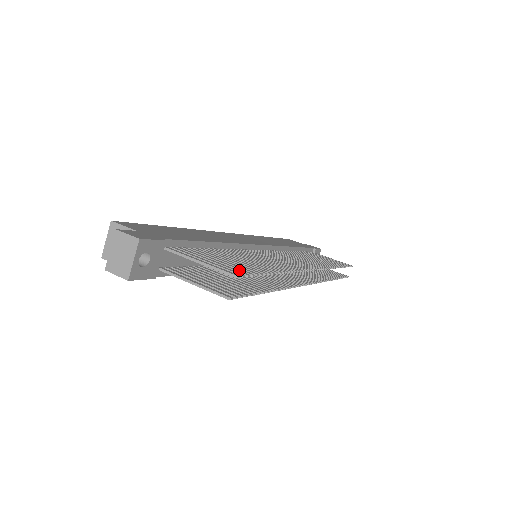
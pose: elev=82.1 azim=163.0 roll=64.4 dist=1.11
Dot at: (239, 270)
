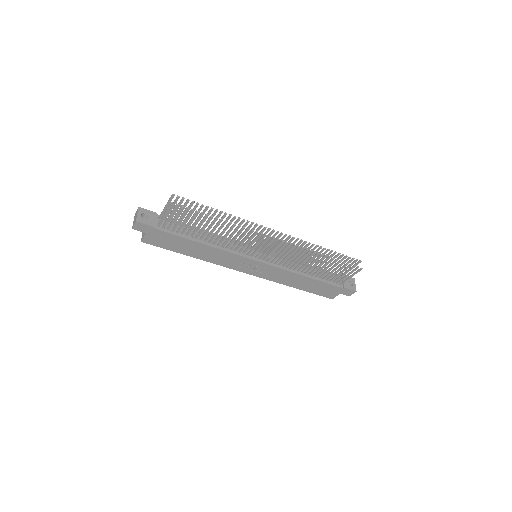
Dot at: (185, 203)
